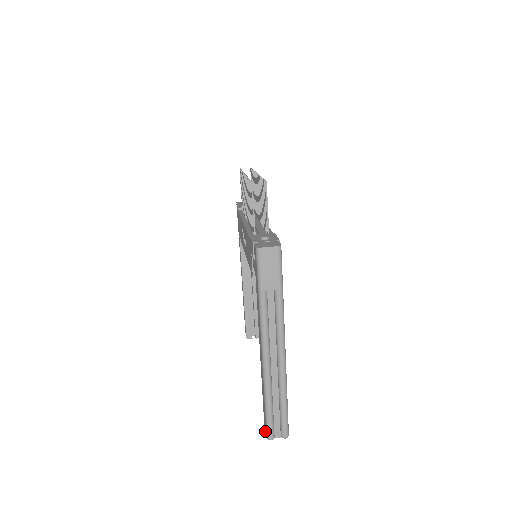
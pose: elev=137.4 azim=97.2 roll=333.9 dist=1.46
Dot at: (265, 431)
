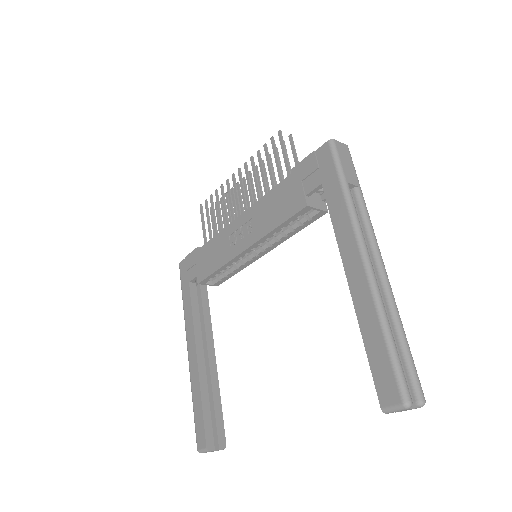
Dot at: (391, 402)
